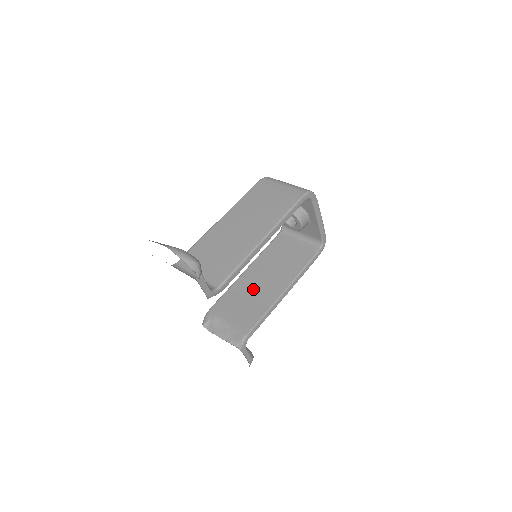
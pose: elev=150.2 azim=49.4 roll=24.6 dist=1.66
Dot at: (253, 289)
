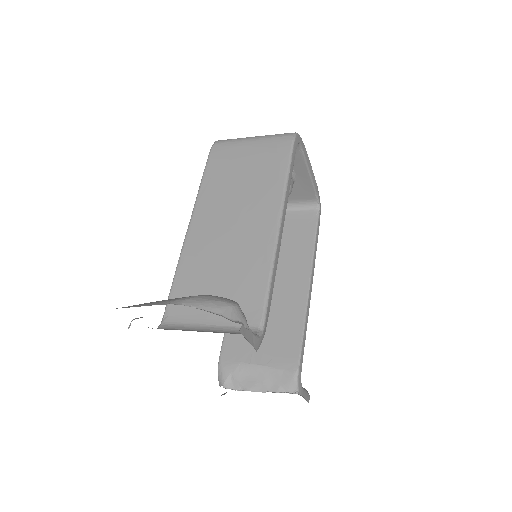
Dot at: occluded
